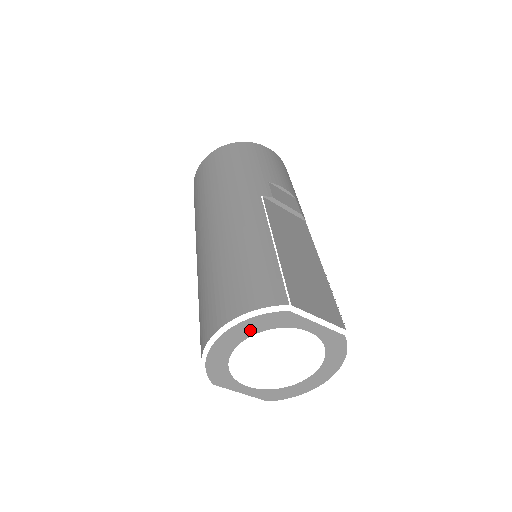
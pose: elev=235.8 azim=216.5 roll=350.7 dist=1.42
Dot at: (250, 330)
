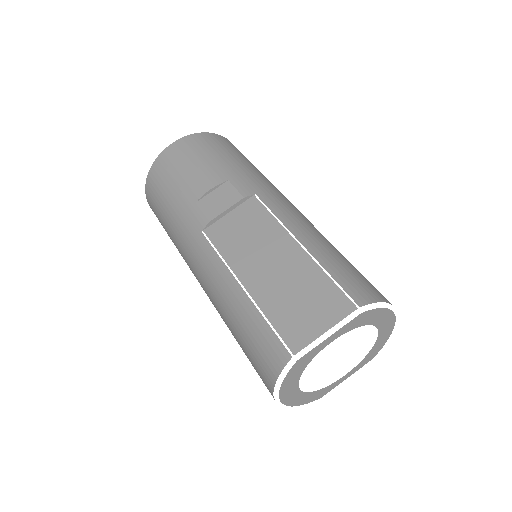
Dot at: (292, 384)
